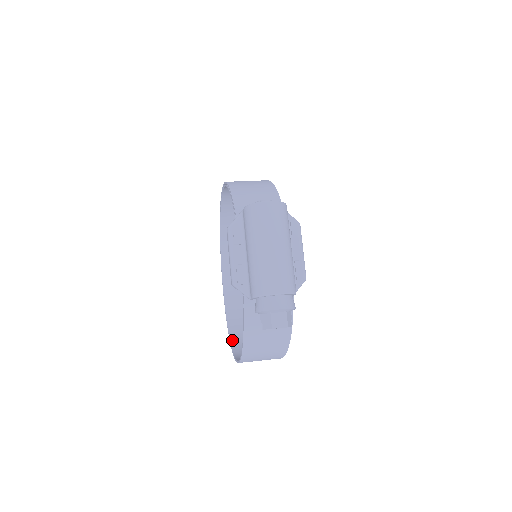
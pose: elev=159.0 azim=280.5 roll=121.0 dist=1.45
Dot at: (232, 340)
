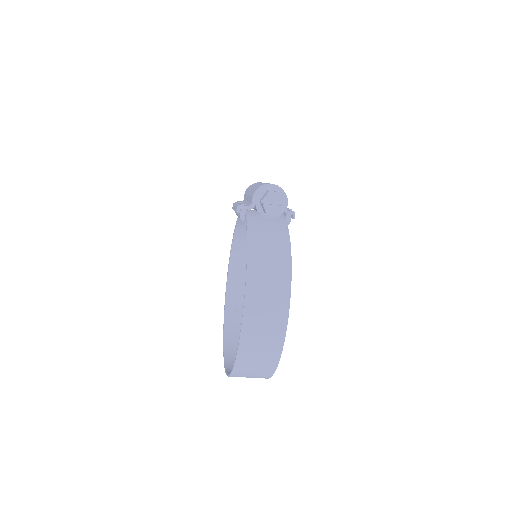
Dot at: (236, 365)
